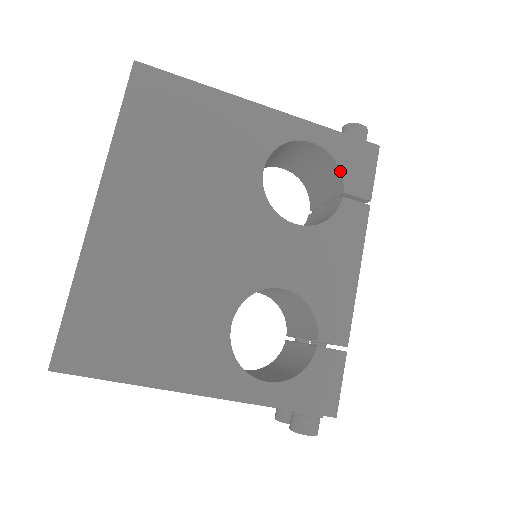
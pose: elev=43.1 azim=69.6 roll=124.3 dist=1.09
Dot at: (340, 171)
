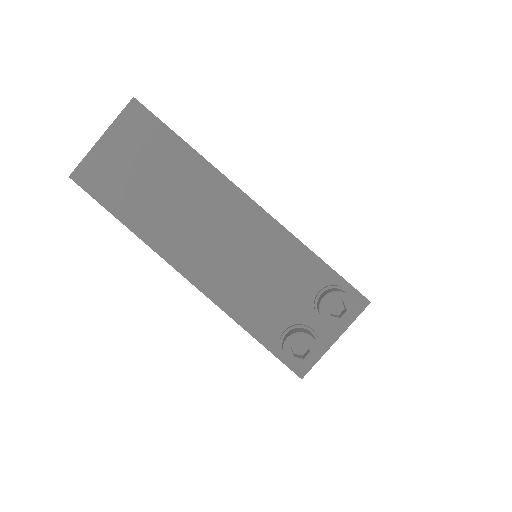
Dot at: occluded
